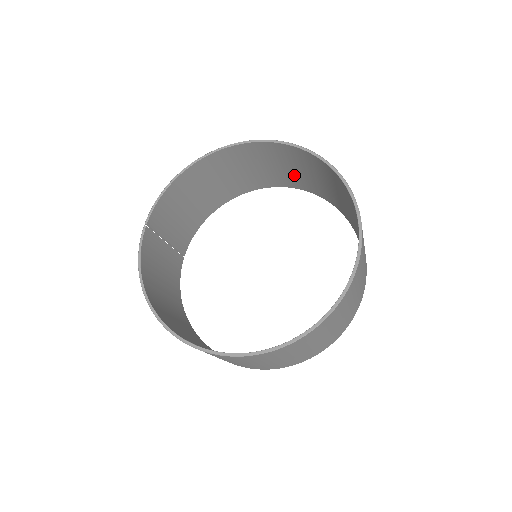
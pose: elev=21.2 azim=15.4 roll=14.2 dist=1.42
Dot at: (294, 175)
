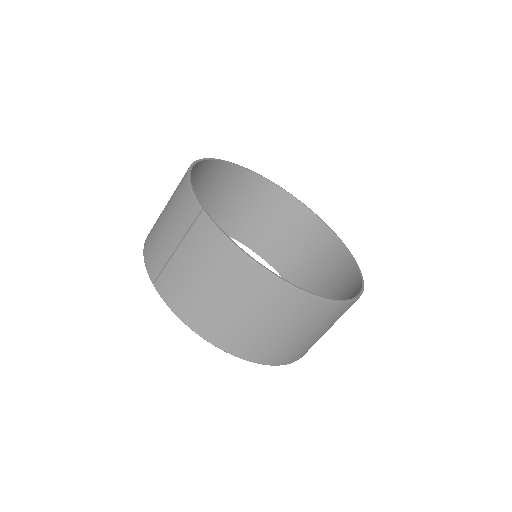
Dot at: (213, 206)
